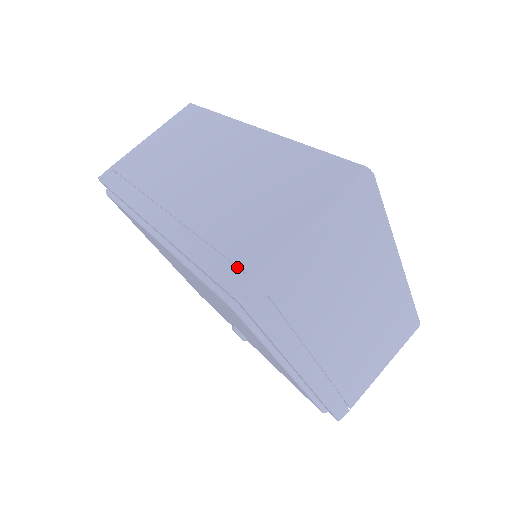
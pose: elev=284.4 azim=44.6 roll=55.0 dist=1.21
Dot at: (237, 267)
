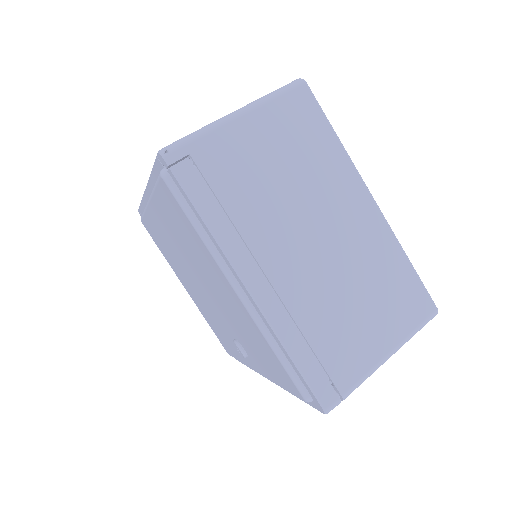
Dot at: occluded
